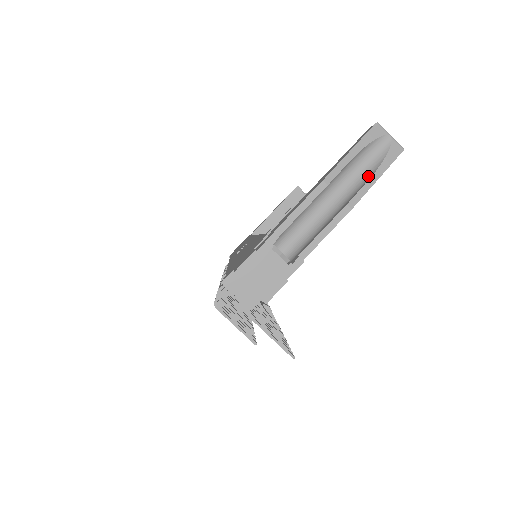
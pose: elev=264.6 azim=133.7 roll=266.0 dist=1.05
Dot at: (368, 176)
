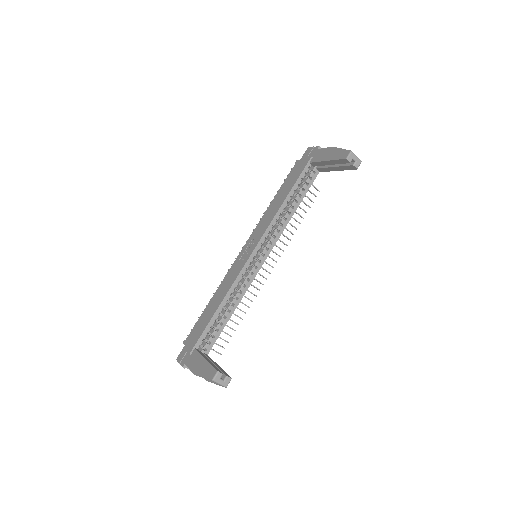
Dot at: occluded
